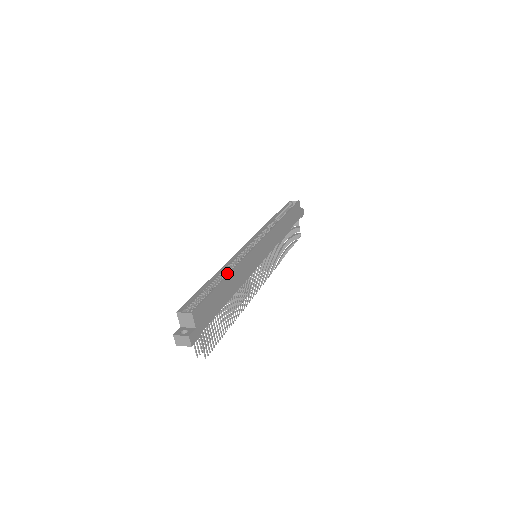
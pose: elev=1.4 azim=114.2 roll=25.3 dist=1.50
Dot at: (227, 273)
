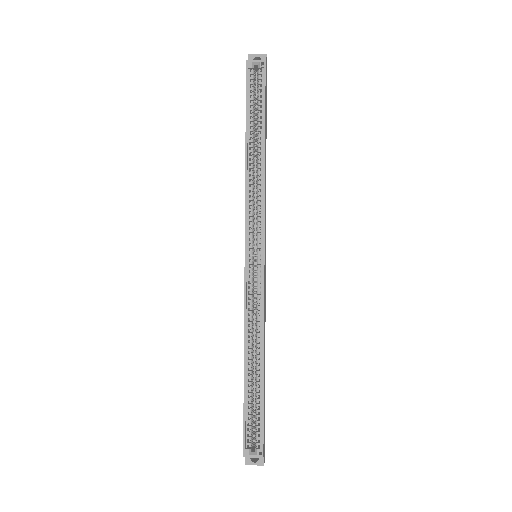
Dot at: (256, 351)
